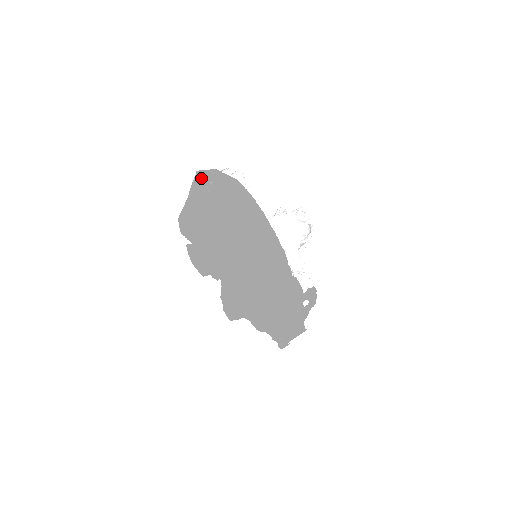
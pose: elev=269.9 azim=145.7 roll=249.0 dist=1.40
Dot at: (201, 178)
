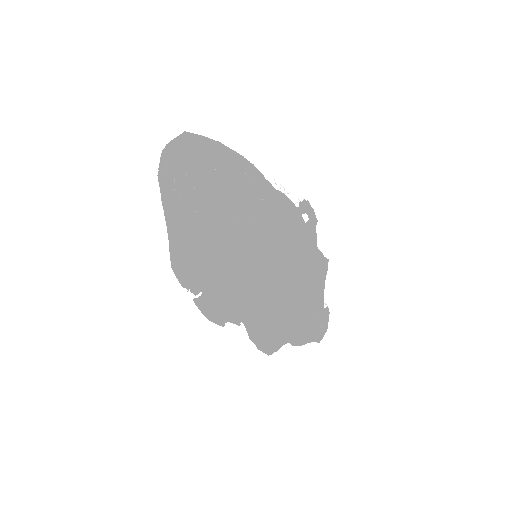
Dot at: (164, 180)
